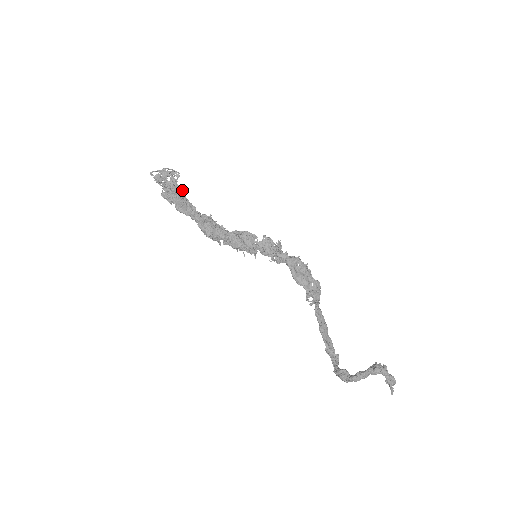
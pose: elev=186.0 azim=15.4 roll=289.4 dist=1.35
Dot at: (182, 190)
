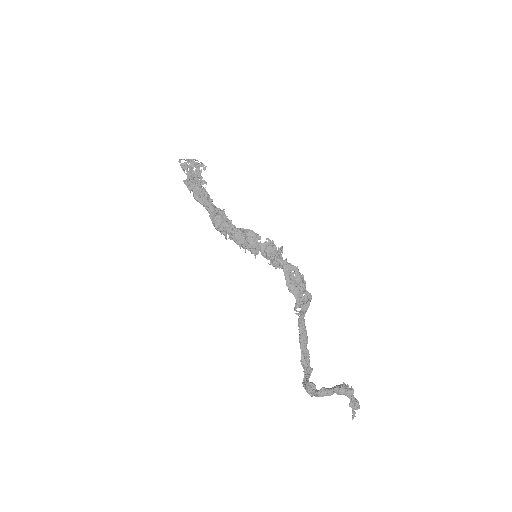
Dot at: (203, 181)
